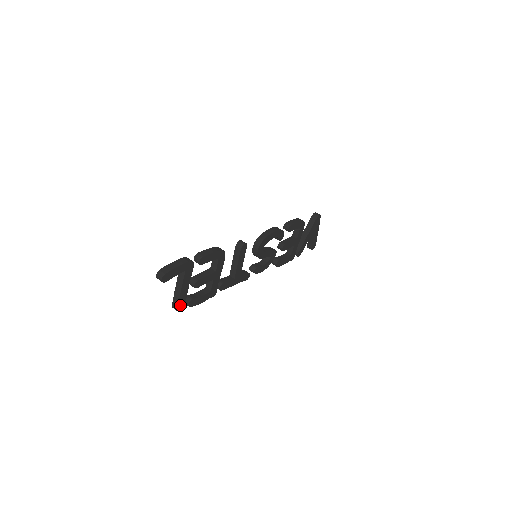
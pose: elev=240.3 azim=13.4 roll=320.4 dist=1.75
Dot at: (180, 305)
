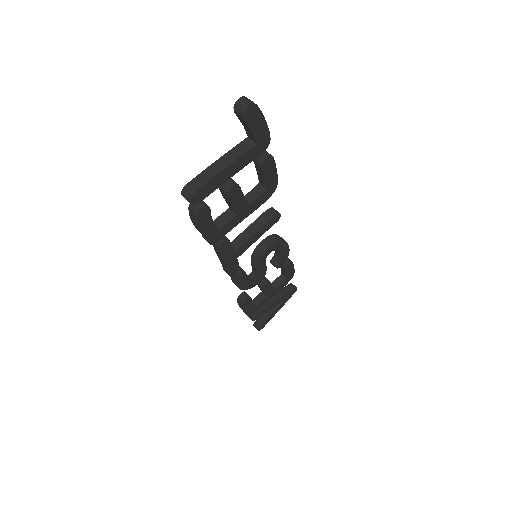
Dot at: (201, 192)
